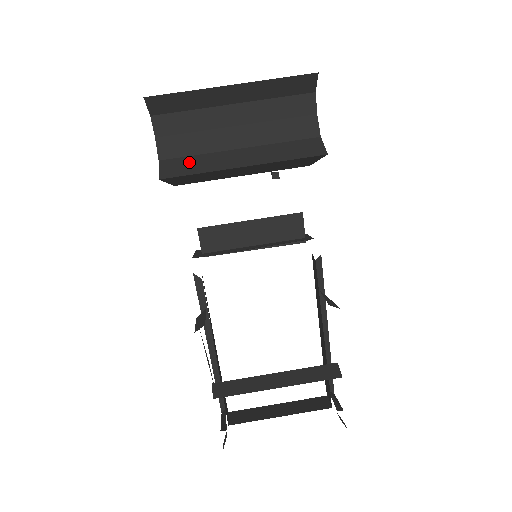
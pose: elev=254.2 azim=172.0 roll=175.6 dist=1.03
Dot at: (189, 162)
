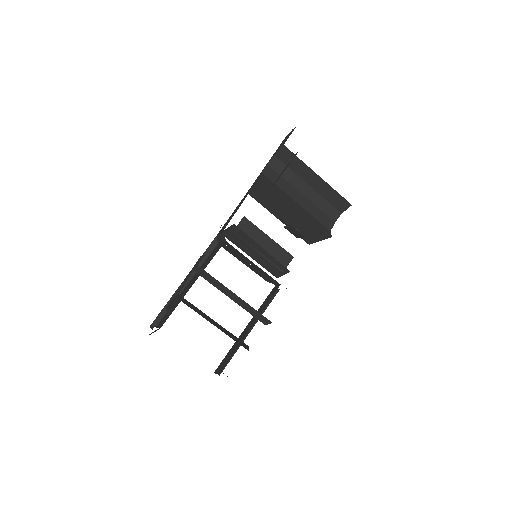
Dot at: (274, 185)
